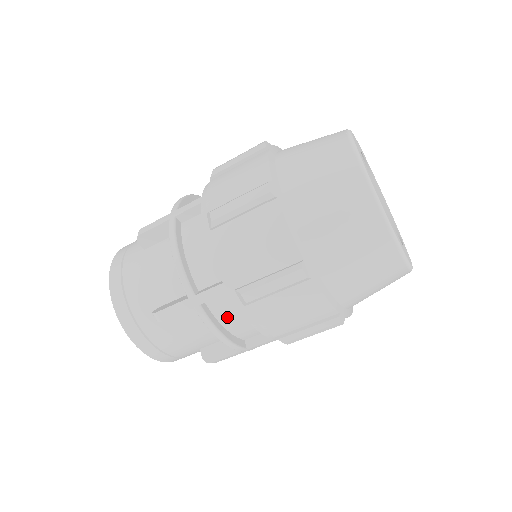
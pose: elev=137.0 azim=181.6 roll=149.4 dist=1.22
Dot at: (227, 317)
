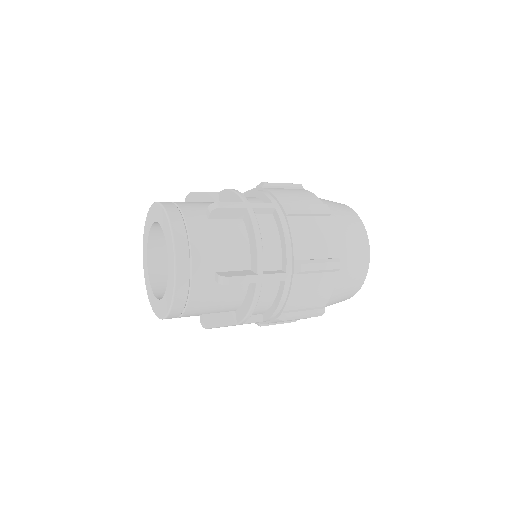
Dot at: (264, 231)
